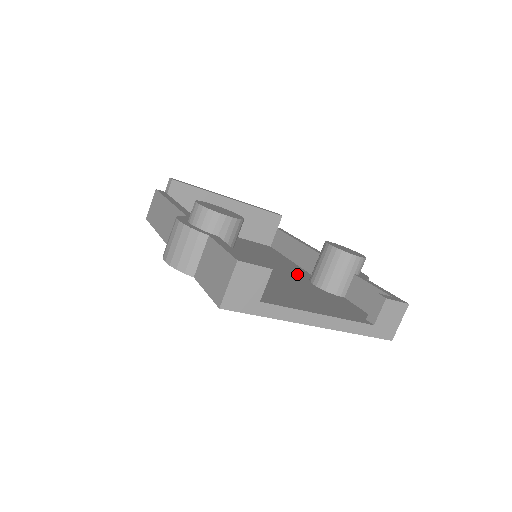
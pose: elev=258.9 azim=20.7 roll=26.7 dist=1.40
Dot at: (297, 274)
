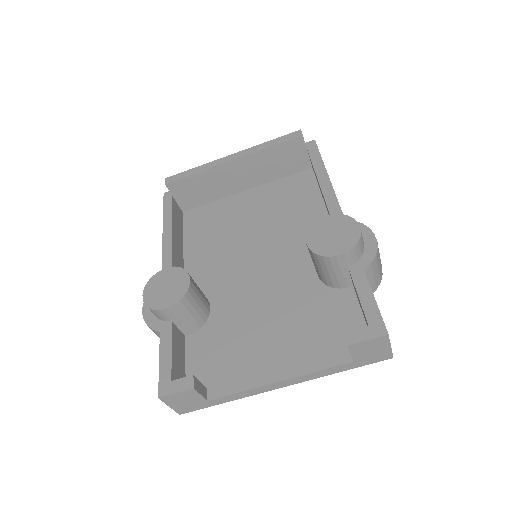
Dot at: (307, 255)
